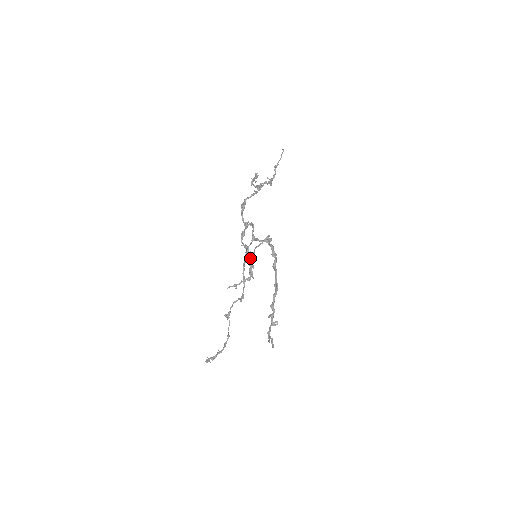
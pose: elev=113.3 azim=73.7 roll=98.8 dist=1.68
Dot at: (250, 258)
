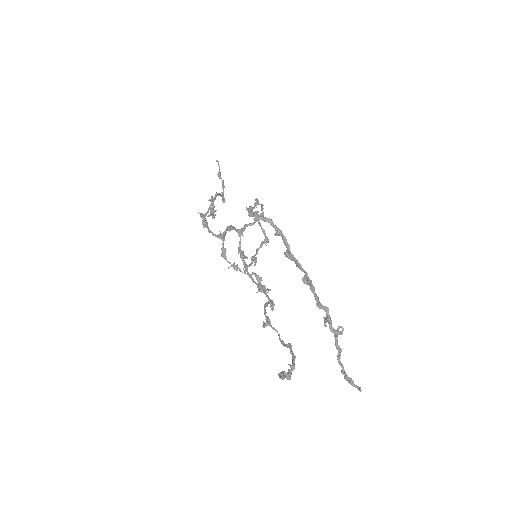
Dot at: (250, 211)
